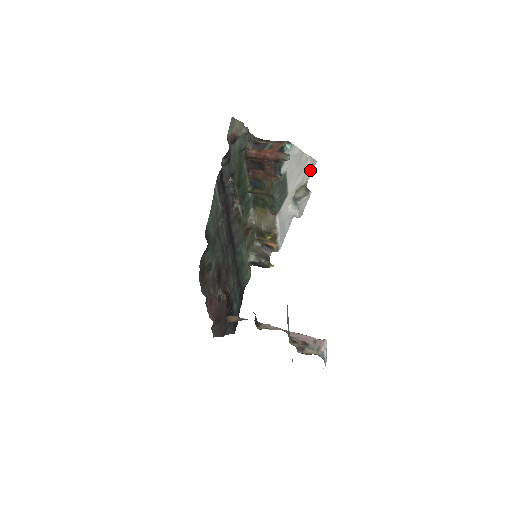
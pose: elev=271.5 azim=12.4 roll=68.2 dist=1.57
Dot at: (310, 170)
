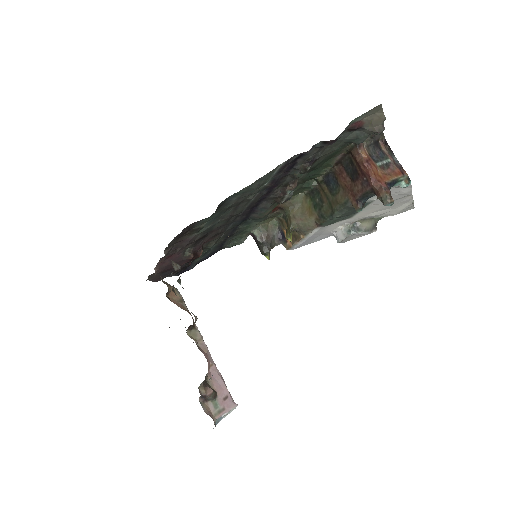
Dot at: (399, 211)
